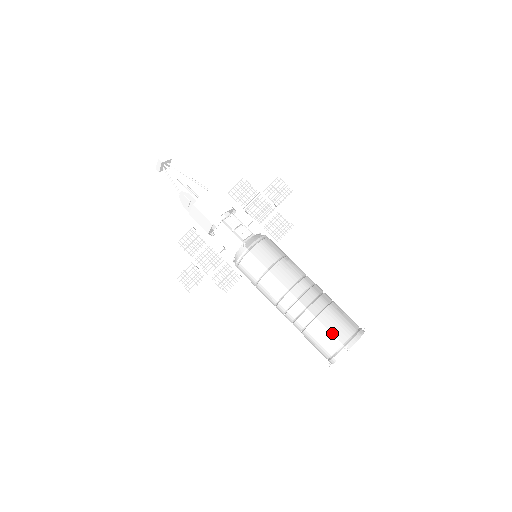
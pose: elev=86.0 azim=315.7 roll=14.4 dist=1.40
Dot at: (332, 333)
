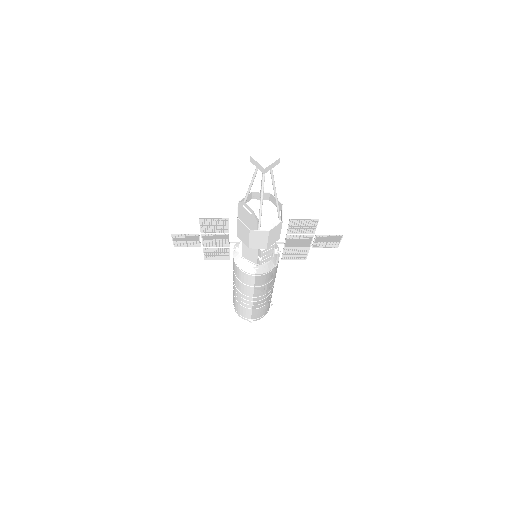
Dot at: (252, 315)
